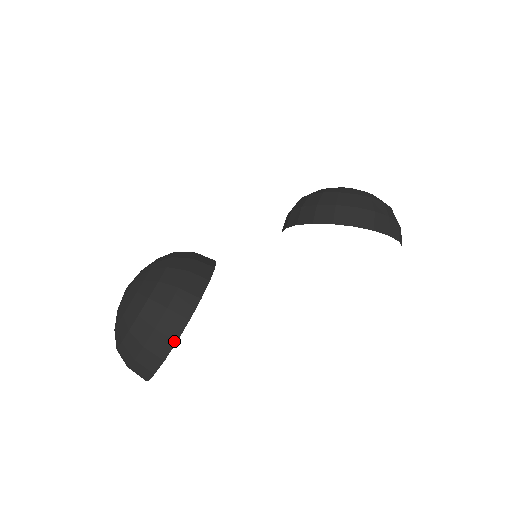
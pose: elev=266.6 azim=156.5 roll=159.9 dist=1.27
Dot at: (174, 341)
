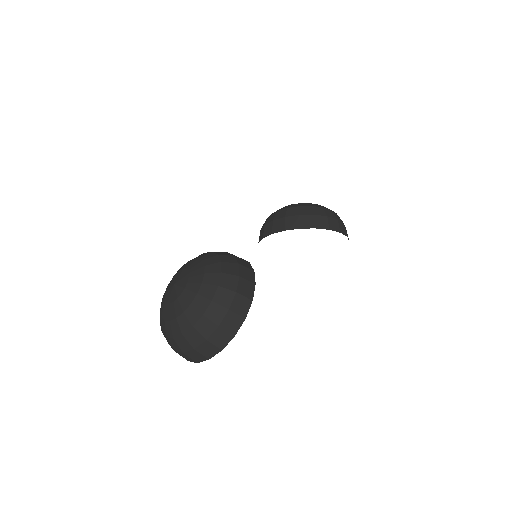
Dot at: (243, 318)
